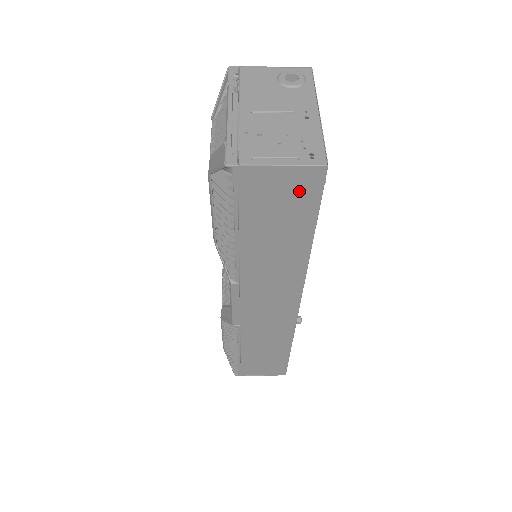
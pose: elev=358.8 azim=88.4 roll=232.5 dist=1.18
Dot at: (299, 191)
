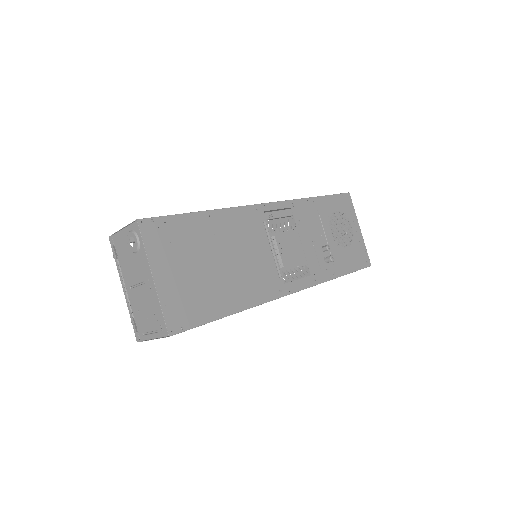
Dot at: occluded
